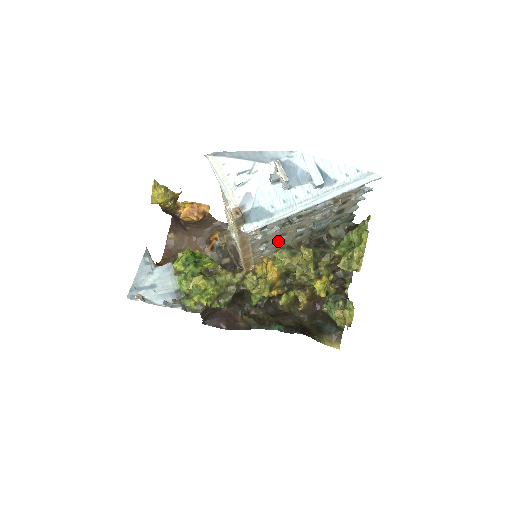
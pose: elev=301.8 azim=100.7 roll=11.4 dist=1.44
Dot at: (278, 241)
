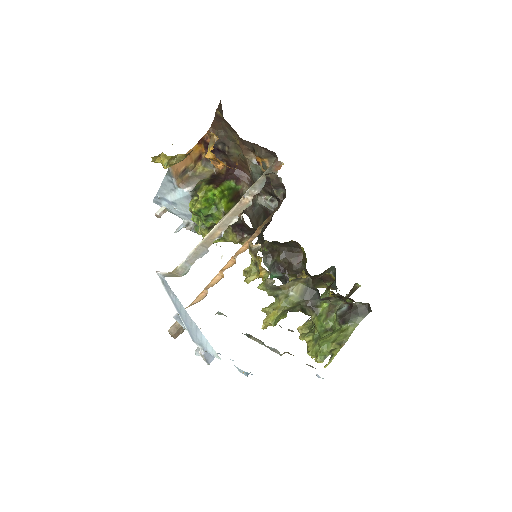
Dot at: occluded
